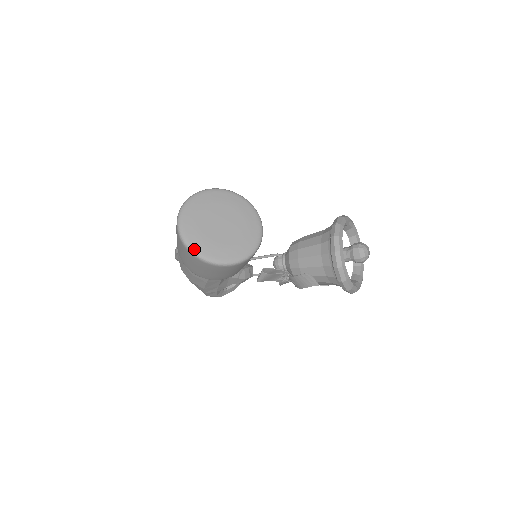
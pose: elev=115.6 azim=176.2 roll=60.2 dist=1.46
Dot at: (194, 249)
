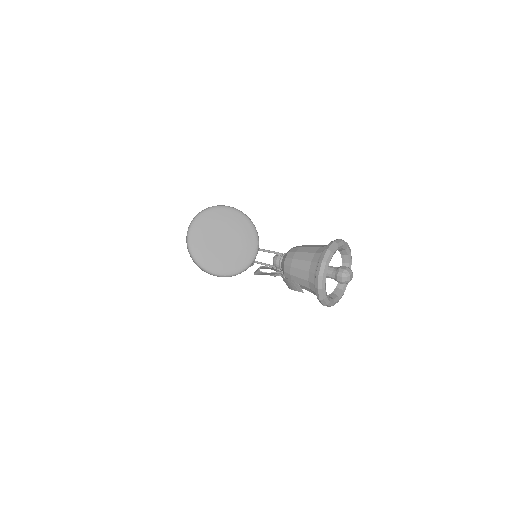
Dot at: (196, 259)
